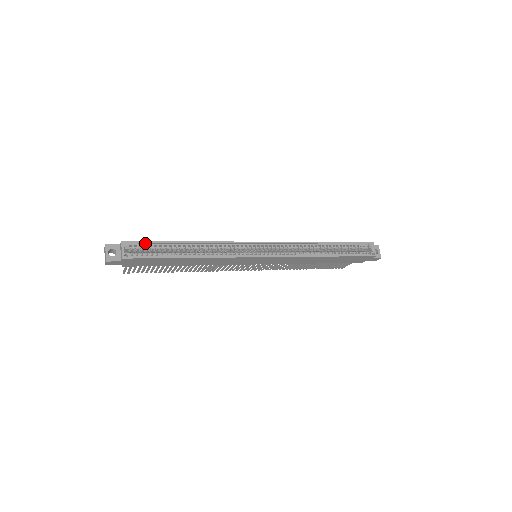
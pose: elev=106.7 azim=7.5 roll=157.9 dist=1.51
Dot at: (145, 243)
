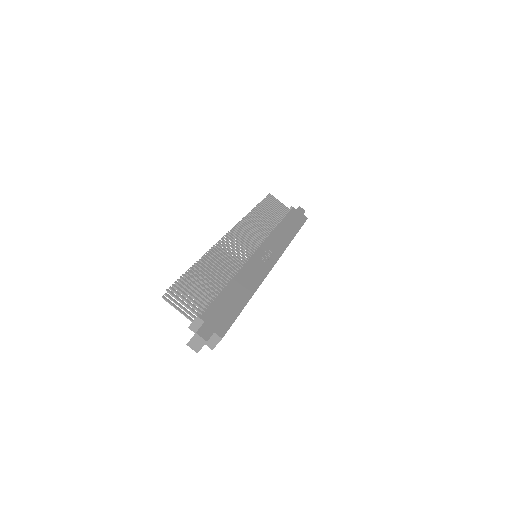
Dot at: (230, 324)
